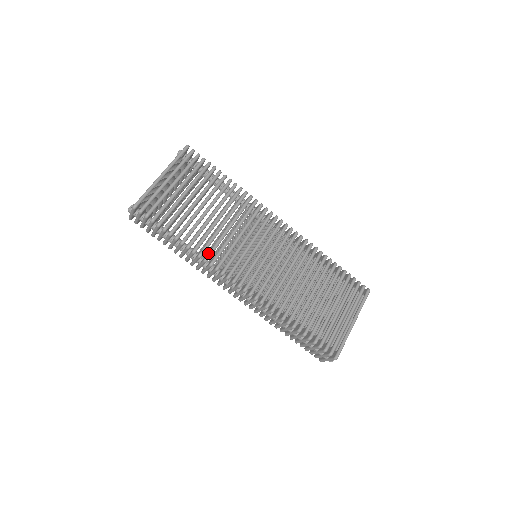
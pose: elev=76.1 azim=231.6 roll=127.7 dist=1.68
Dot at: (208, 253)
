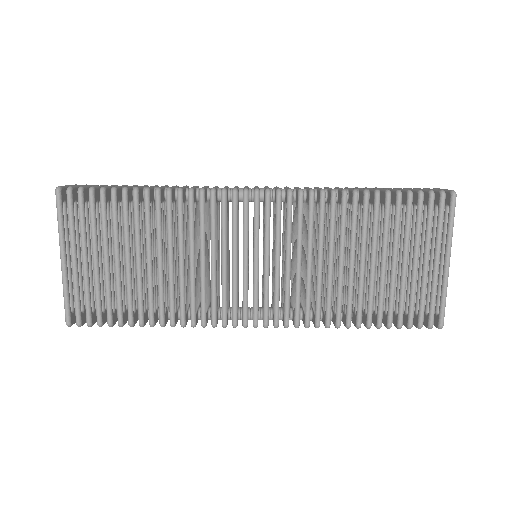
Dot at: (190, 316)
